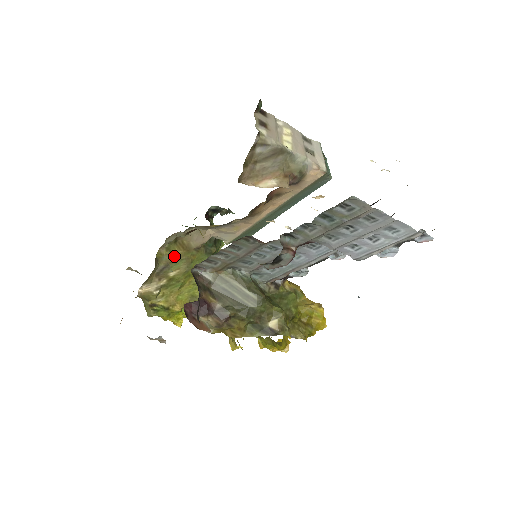
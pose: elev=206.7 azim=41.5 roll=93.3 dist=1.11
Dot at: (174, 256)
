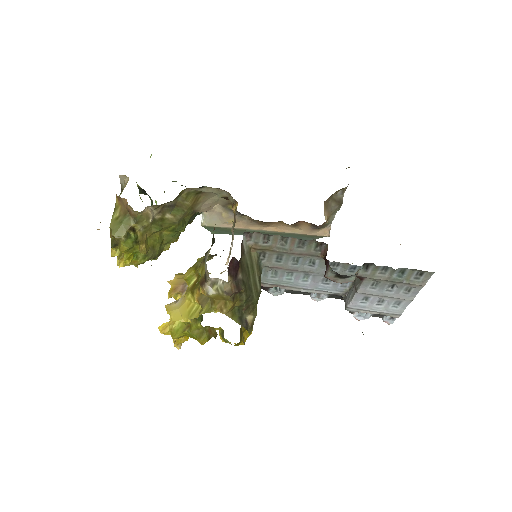
Dot at: (183, 203)
